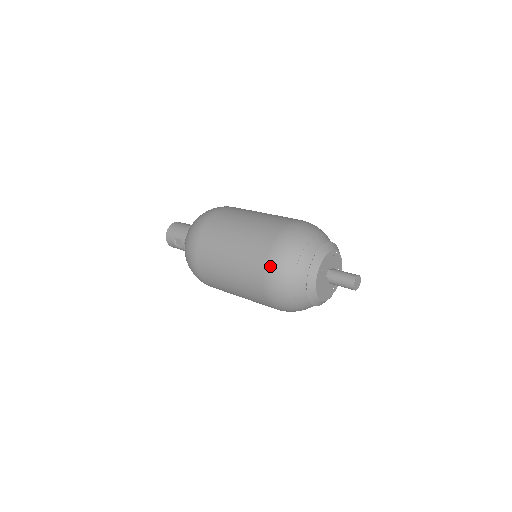
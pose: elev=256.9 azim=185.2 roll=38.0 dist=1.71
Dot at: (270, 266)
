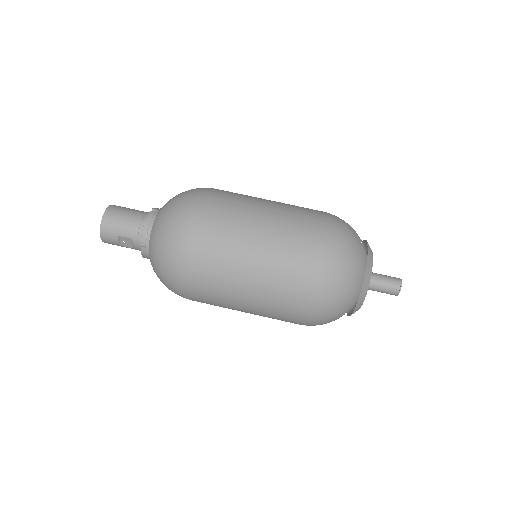
Dot at: (318, 293)
